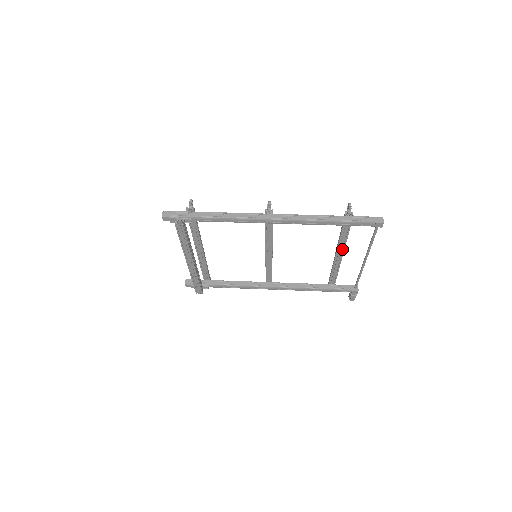
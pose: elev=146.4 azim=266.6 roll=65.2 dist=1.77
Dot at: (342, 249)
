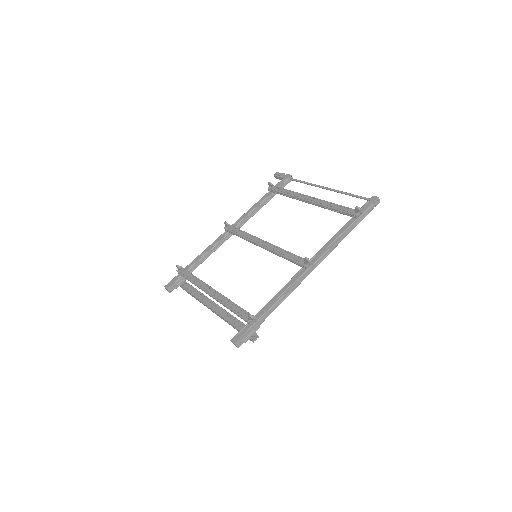
Dot at: (318, 201)
